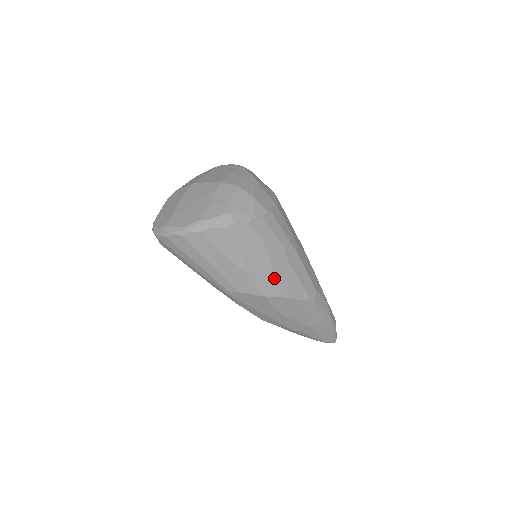
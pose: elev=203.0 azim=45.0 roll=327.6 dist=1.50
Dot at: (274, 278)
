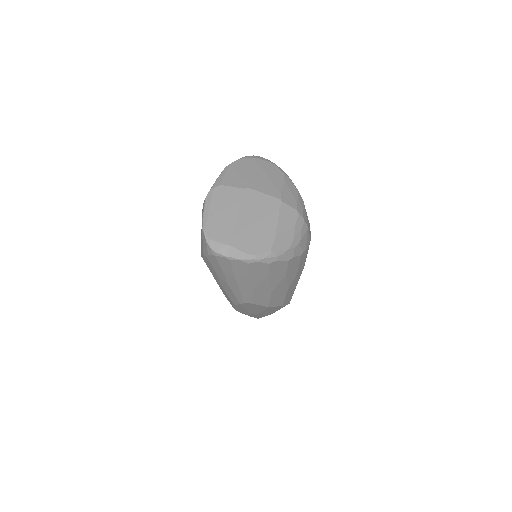
Dot at: (285, 294)
